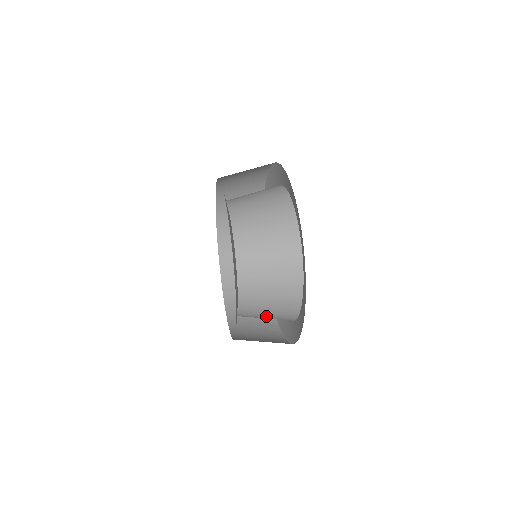
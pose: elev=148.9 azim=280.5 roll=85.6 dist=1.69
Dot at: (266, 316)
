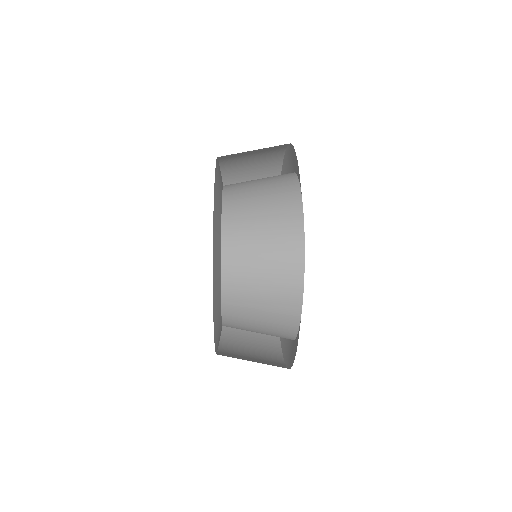
Dot at: (259, 320)
